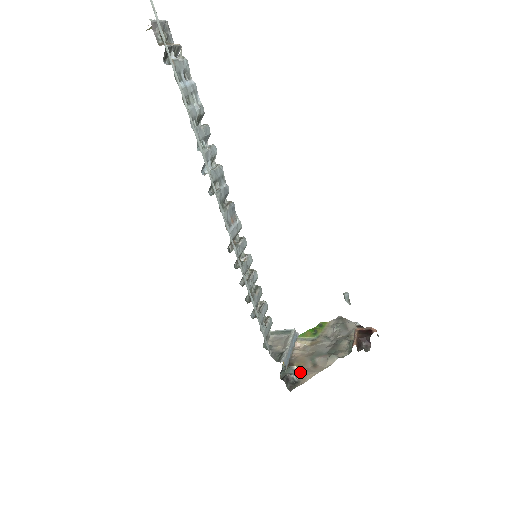
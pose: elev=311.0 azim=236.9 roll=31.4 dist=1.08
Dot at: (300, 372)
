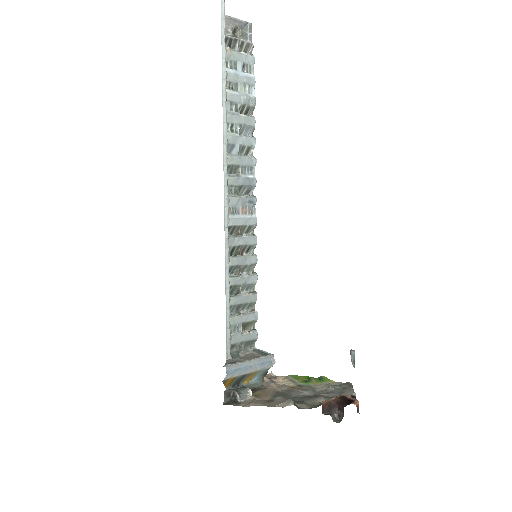
Dot at: (251, 398)
